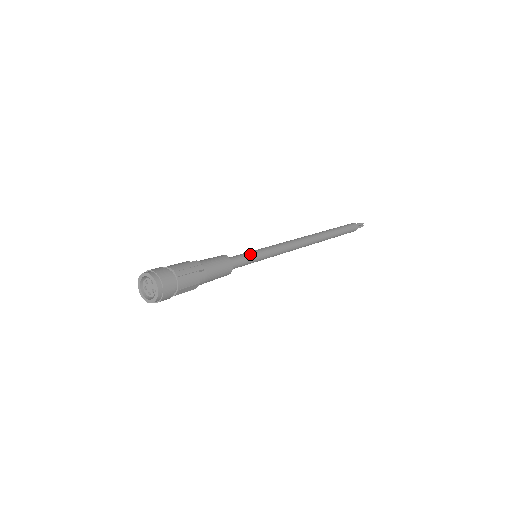
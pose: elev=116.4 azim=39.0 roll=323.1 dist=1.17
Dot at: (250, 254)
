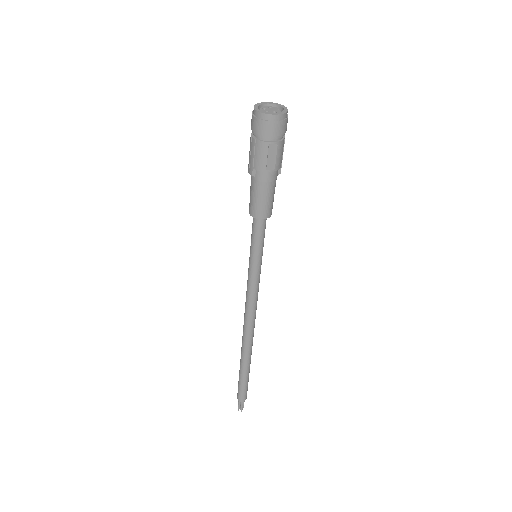
Dot at: (263, 243)
